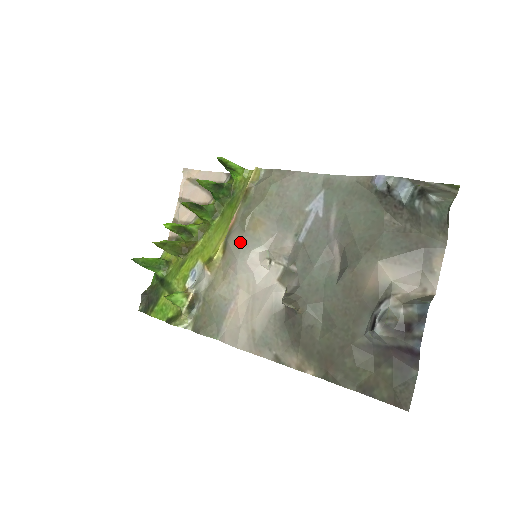
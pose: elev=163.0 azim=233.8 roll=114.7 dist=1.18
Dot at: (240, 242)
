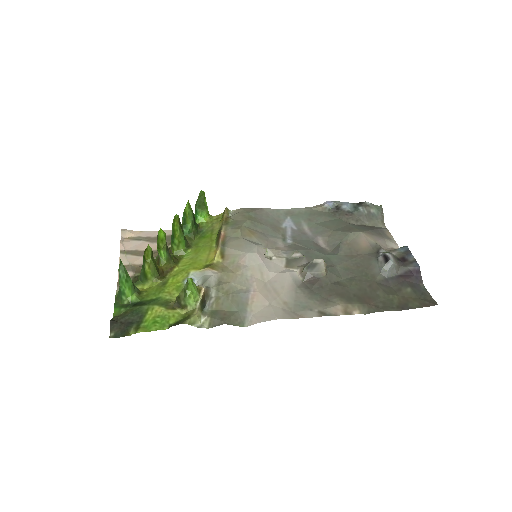
Dot at: (242, 243)
